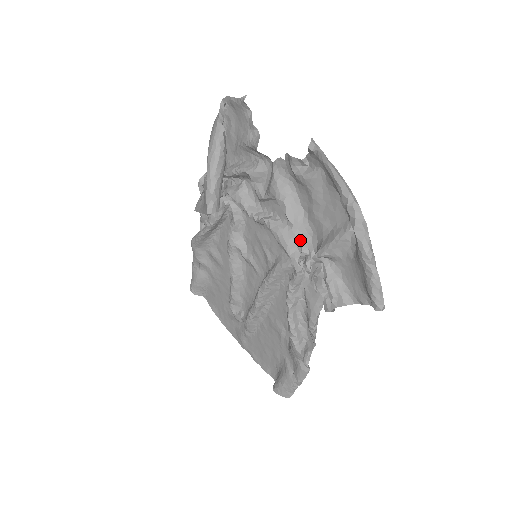
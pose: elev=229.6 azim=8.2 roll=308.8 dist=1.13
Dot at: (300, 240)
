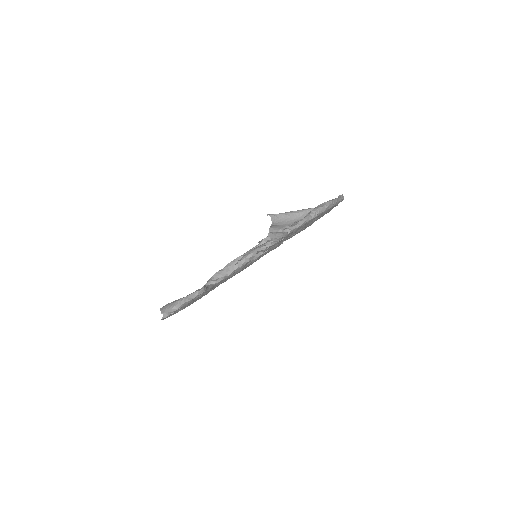
Dot at: occluded
